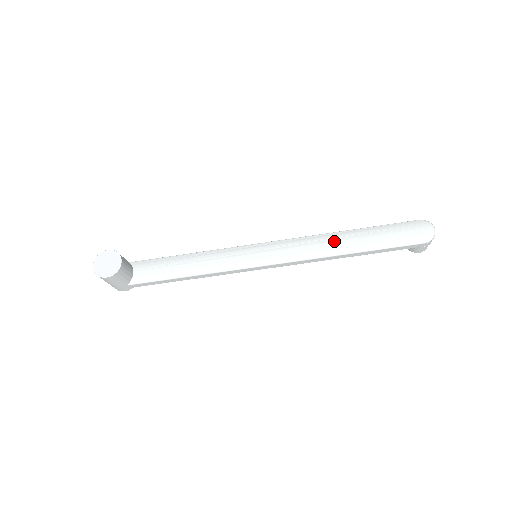
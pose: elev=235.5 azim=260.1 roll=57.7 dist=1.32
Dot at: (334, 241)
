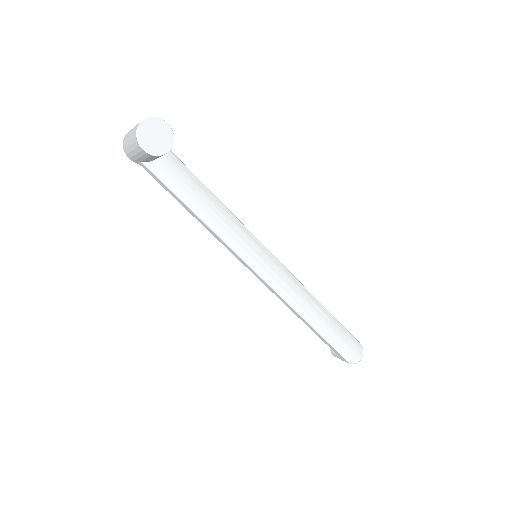
Dot at: (310, 305)
